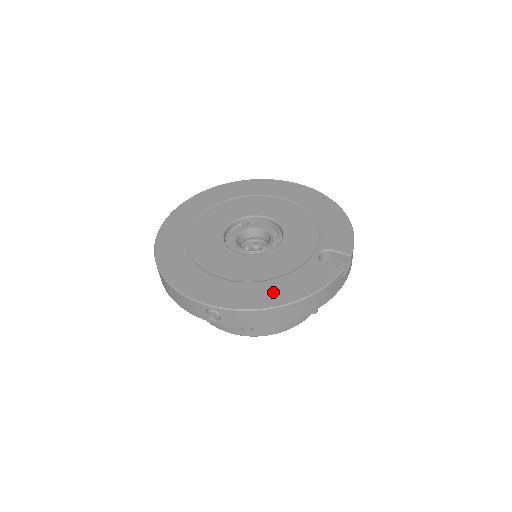
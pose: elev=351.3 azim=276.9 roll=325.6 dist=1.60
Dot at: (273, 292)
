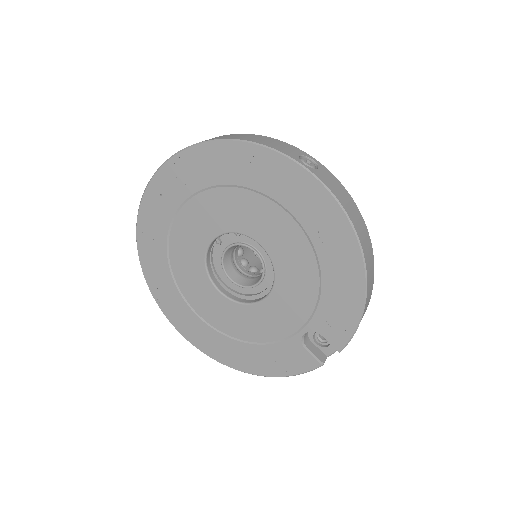
Dot at: (245, 358)
